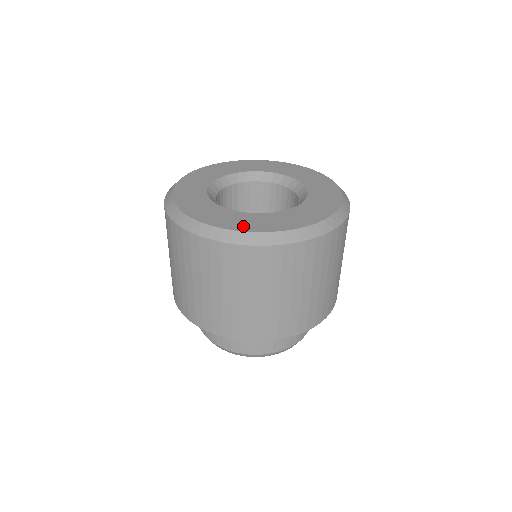
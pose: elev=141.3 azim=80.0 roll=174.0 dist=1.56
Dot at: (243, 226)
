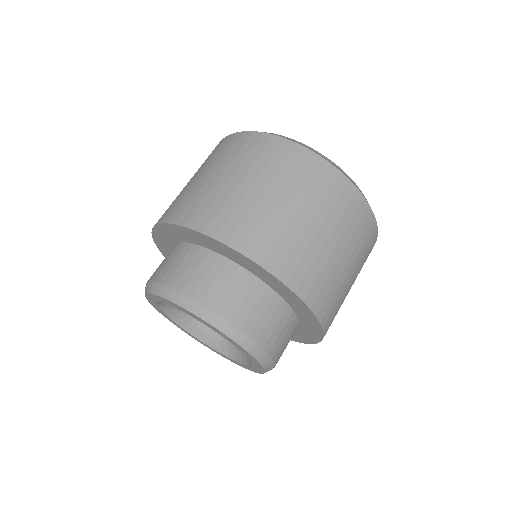
Dot at: occluded
